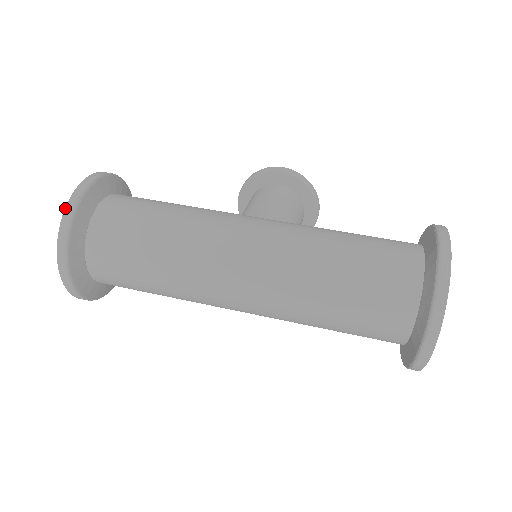
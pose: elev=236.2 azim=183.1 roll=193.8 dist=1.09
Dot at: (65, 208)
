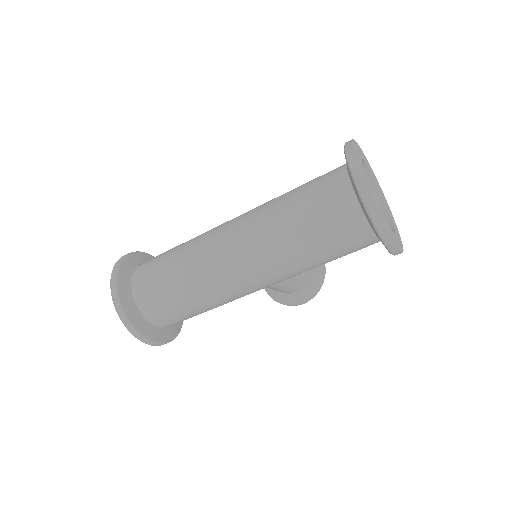
Dot at: (121, 257)
